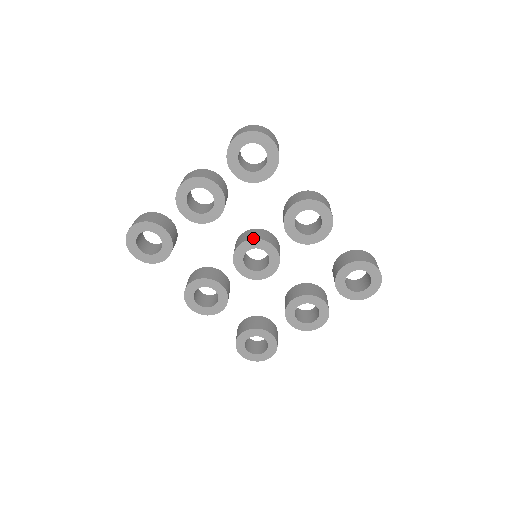
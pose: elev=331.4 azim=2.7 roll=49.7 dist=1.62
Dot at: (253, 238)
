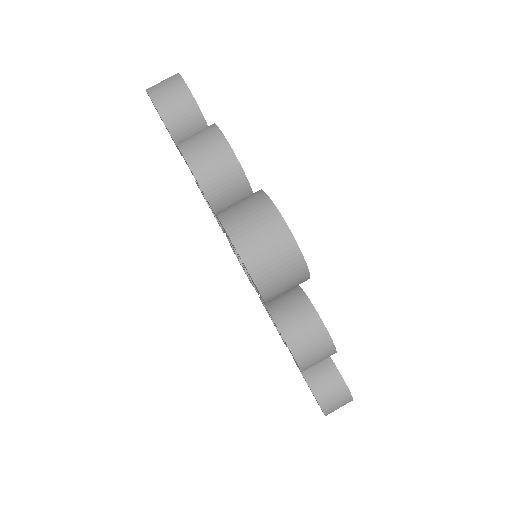
Dot at: occluded
